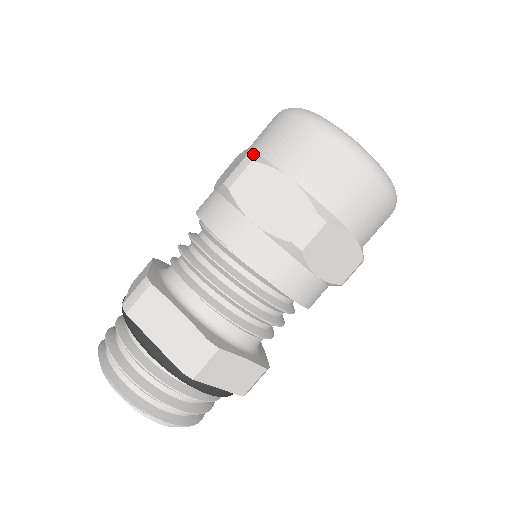
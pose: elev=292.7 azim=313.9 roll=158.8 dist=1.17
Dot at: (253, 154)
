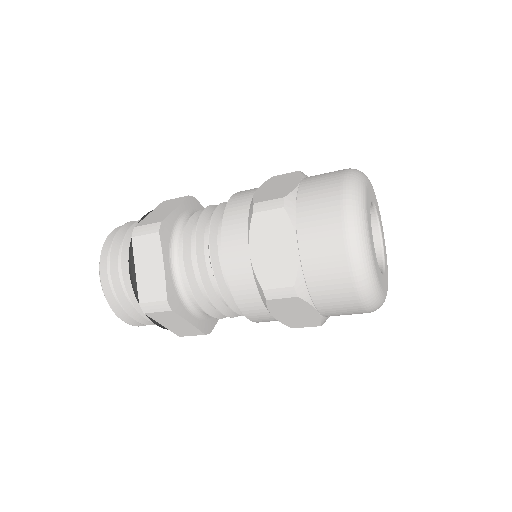
Dot at: (293, 198)
